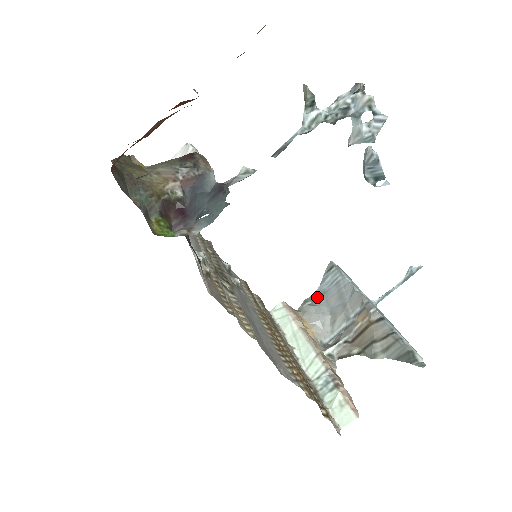
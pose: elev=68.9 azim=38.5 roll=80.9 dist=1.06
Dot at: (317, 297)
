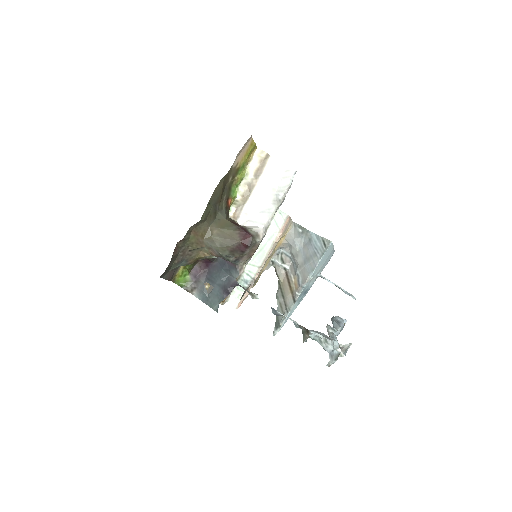
Dot at: (307, 235)
